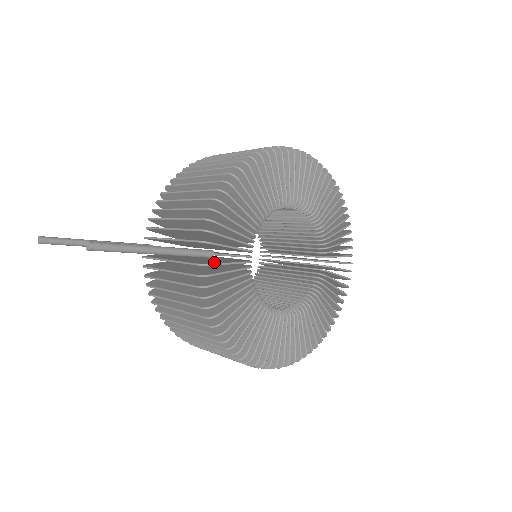
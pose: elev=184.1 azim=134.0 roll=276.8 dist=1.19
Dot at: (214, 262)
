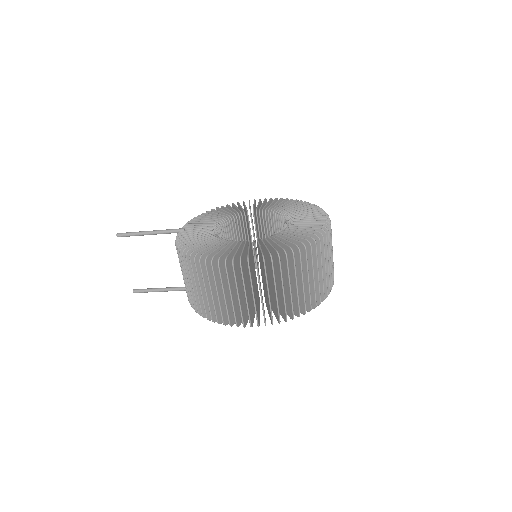
Dot at: occluded
